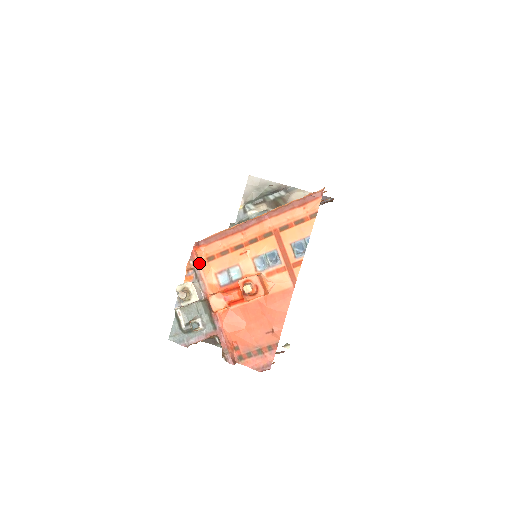
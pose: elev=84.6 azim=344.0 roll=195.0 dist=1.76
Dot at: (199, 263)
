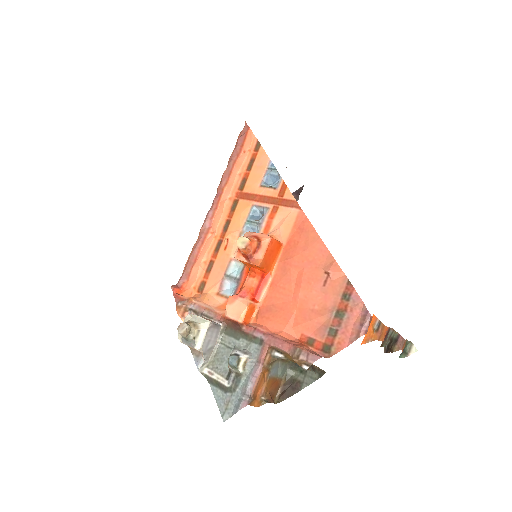
Dot at: (189, 298)
